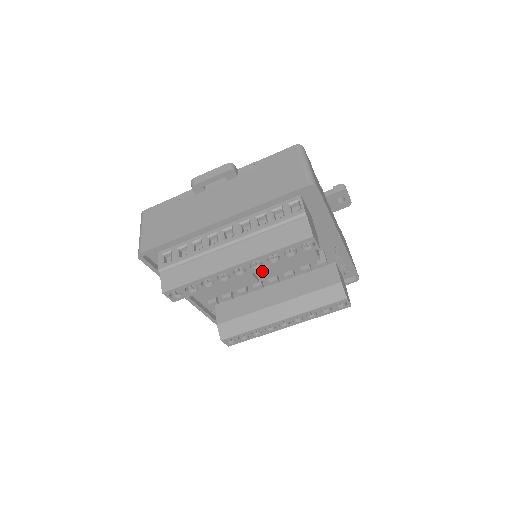
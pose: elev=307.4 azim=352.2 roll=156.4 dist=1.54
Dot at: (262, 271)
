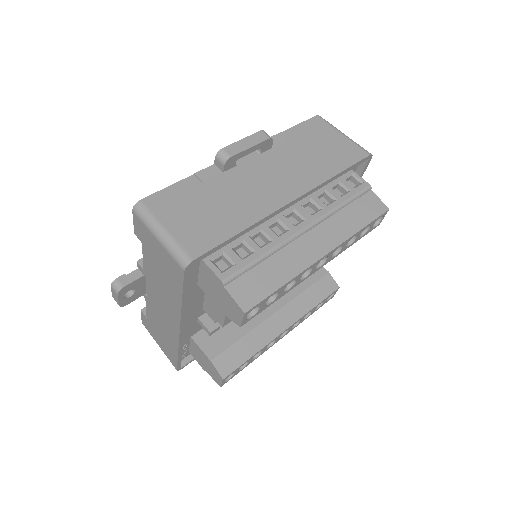
Dot at: occluded
